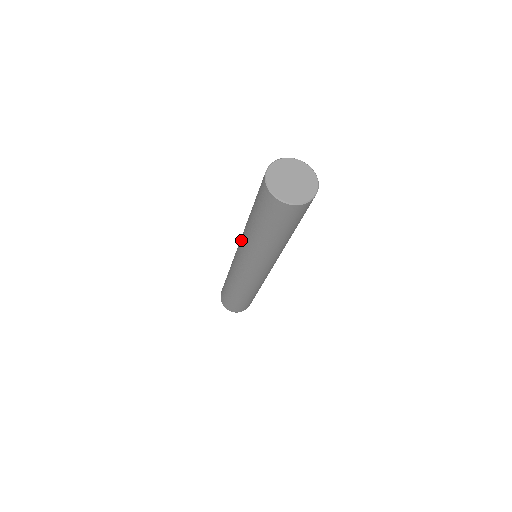
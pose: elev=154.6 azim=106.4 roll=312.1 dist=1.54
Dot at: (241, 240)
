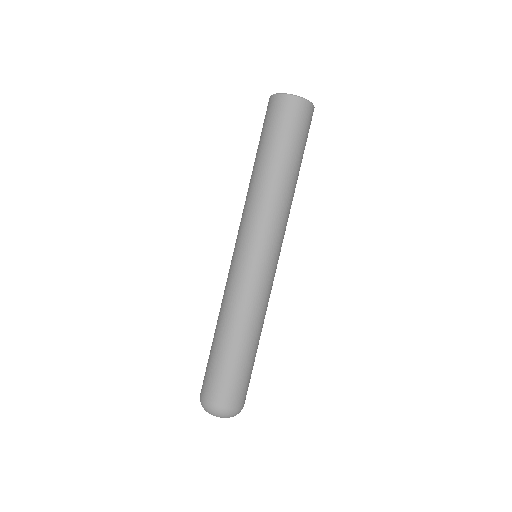
Dot at: (252, 214)
